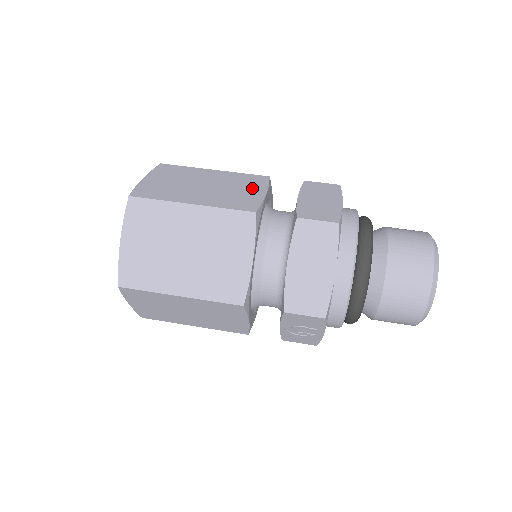
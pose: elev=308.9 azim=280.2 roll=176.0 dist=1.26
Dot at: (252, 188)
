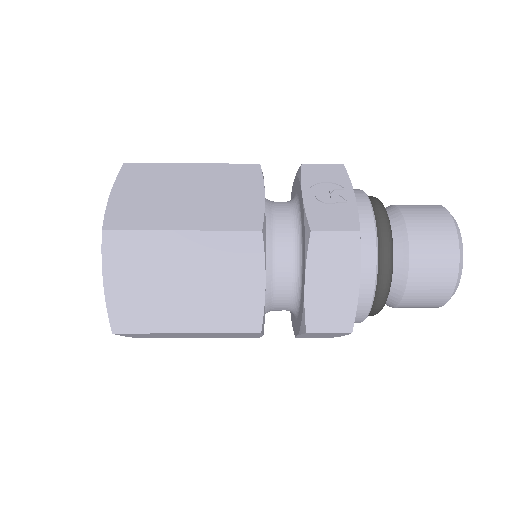
Dot at: occluded
